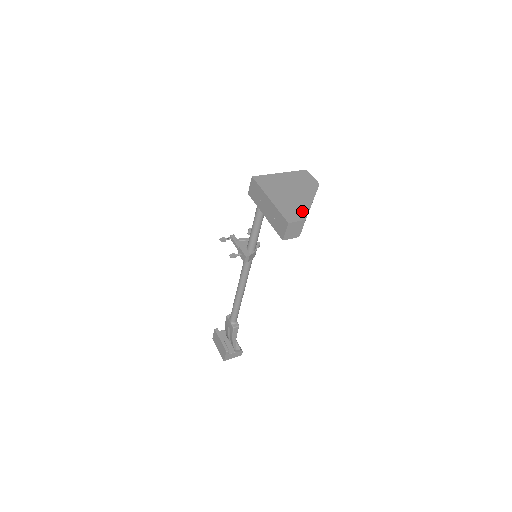
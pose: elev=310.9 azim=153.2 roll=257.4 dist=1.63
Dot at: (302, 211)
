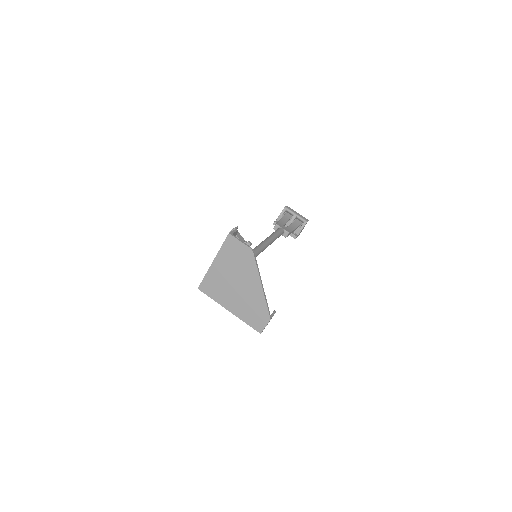
Dot at: (261, 309)
